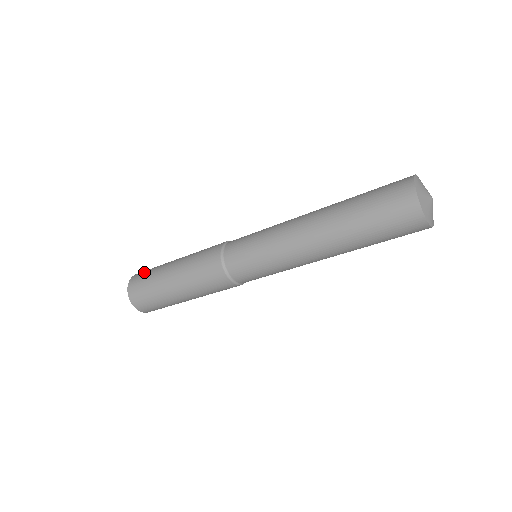
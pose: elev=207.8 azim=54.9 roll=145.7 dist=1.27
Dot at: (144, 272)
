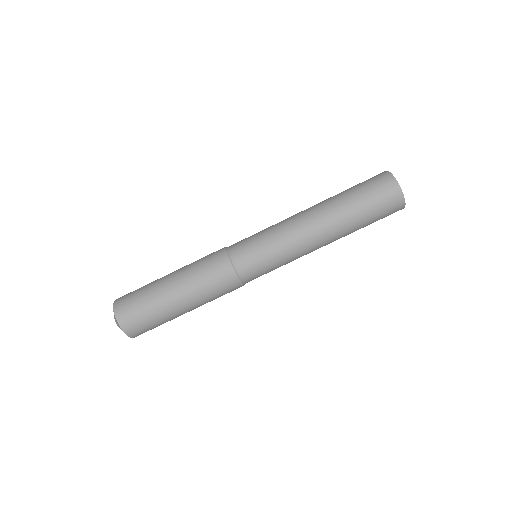
Dot at: occluded
